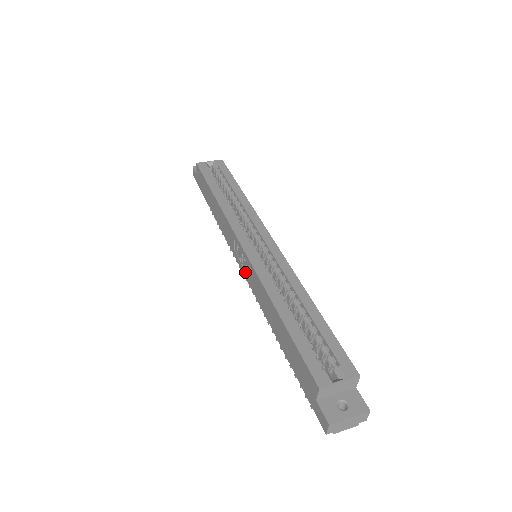
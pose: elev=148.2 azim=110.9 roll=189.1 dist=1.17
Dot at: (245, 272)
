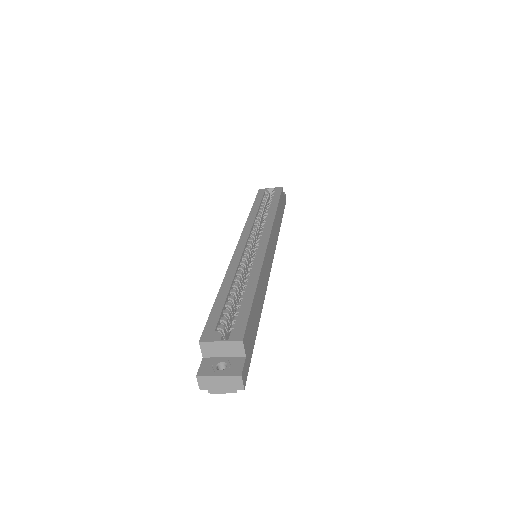
Dot at: occluded
